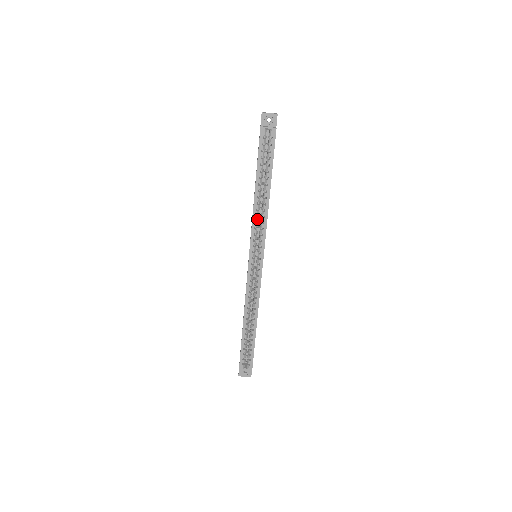
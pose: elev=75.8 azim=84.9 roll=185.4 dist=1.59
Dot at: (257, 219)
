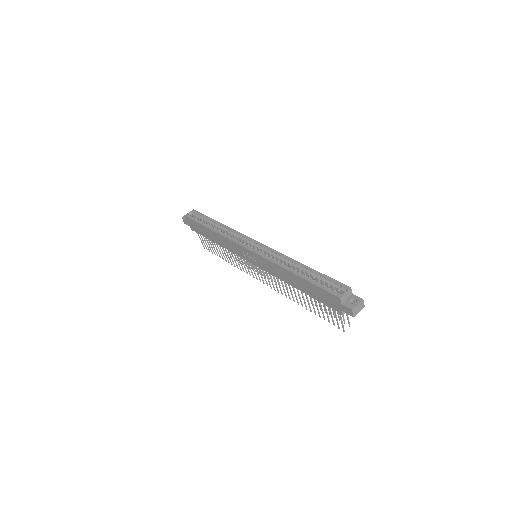
Dot at: (227, 235)
